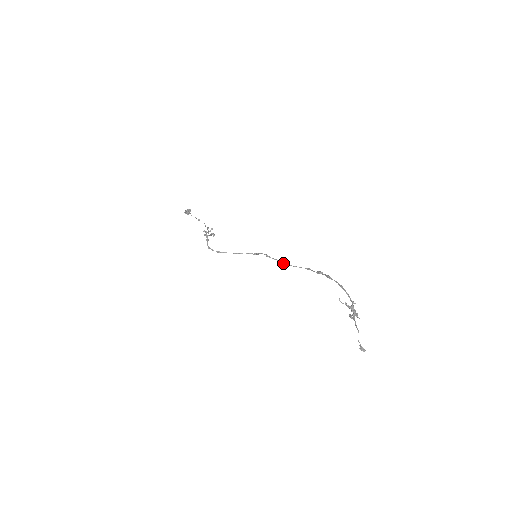
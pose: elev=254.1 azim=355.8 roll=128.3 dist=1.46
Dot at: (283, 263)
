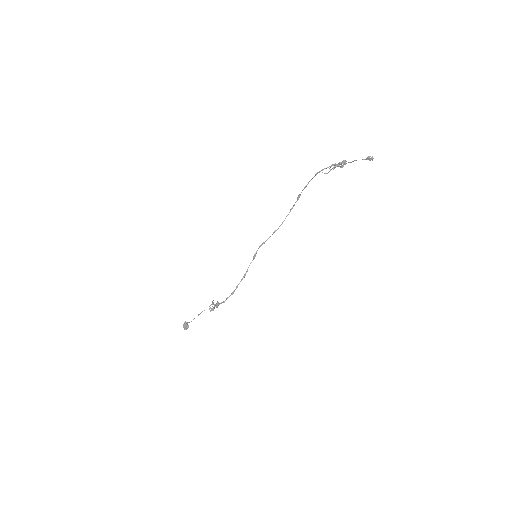
Dot at: (275, 231)
